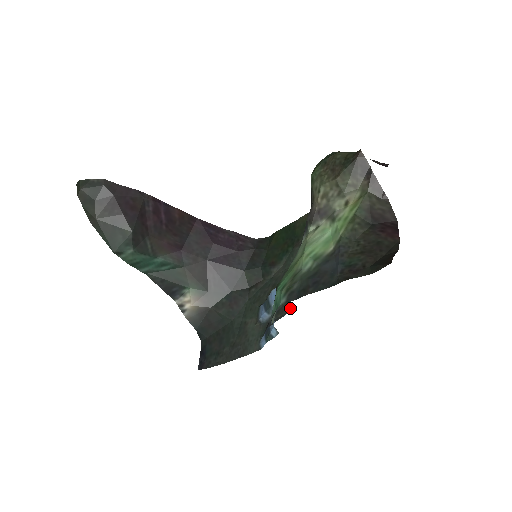
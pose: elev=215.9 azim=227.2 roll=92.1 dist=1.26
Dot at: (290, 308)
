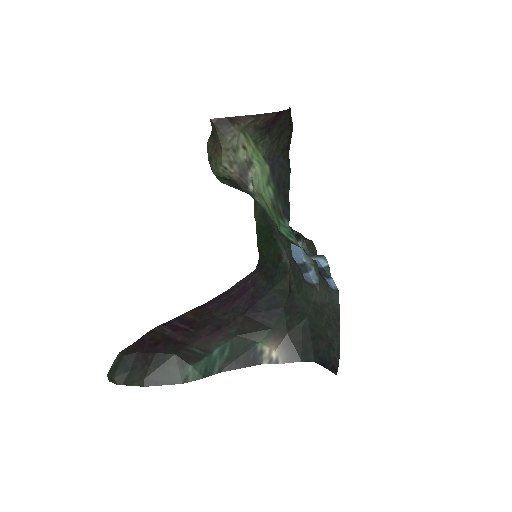
Dot at: (312, 243)
